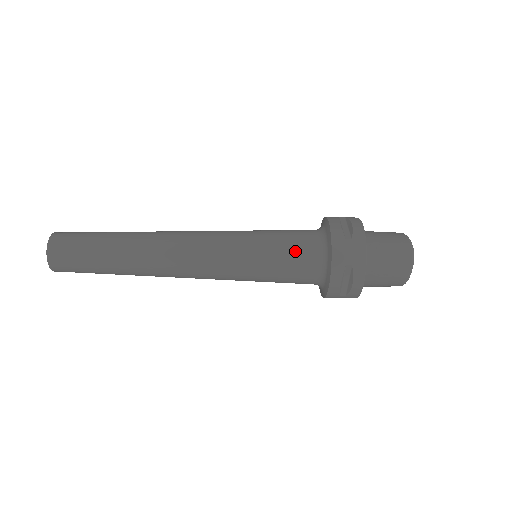
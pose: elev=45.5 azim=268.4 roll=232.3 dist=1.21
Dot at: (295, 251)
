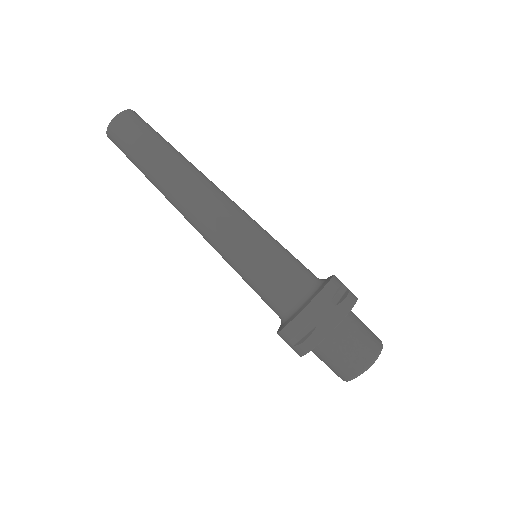
Dot at: (286, 276)
